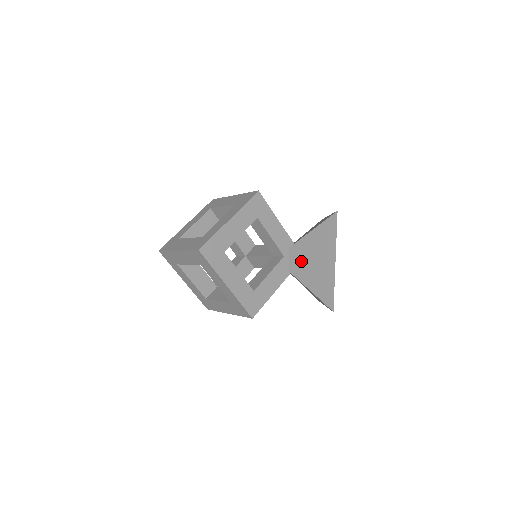
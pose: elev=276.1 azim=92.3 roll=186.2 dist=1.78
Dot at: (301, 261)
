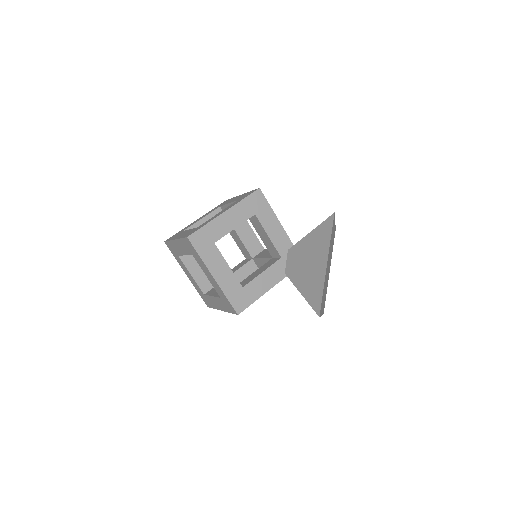
Dot at: (297, 263)
